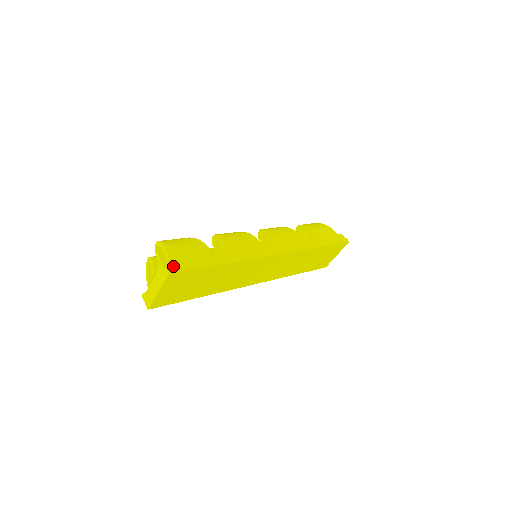
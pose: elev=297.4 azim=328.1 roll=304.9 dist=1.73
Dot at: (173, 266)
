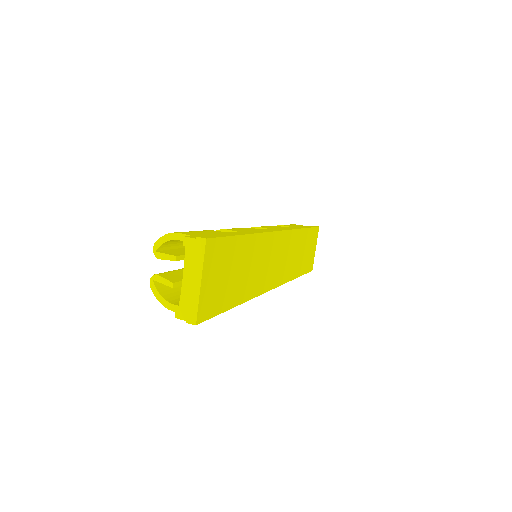
Dot at: occluded
